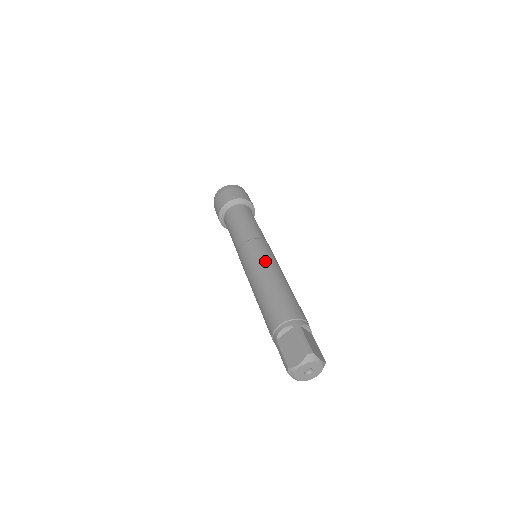
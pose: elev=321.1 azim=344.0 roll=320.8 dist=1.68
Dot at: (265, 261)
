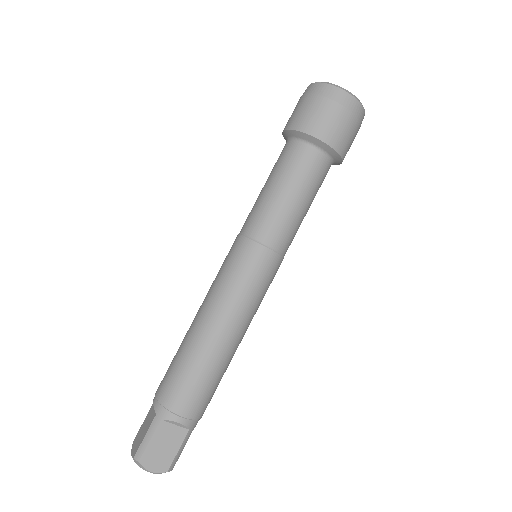
Dot at: (255, 309)
